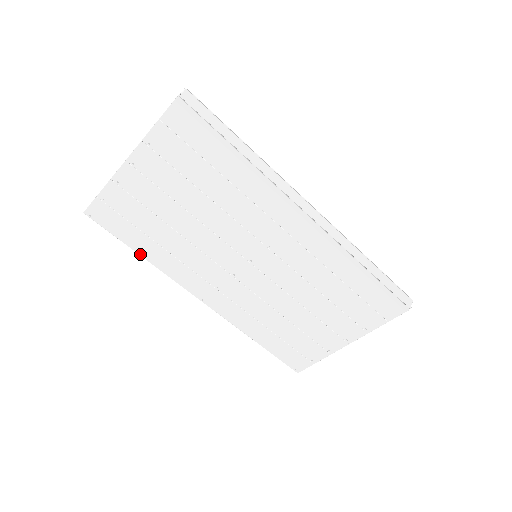
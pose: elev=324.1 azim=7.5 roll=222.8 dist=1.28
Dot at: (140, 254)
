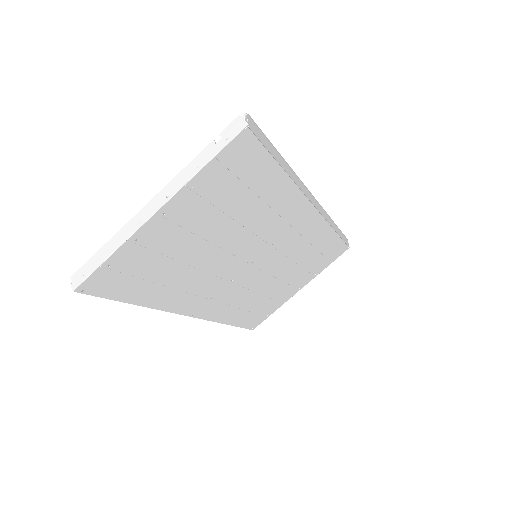
Dot at: (138, 304)
